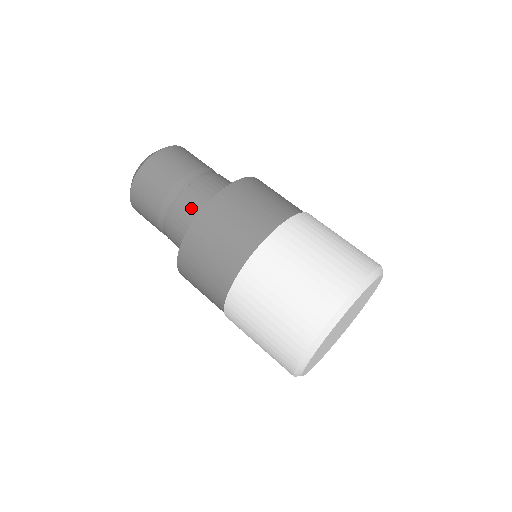
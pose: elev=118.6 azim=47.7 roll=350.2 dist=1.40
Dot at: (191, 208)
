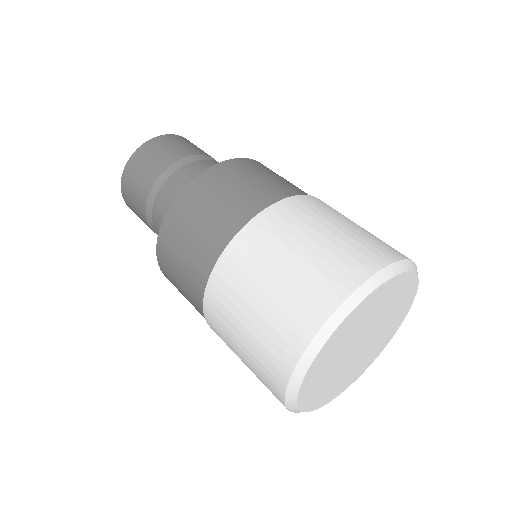
Dot at: occluded
